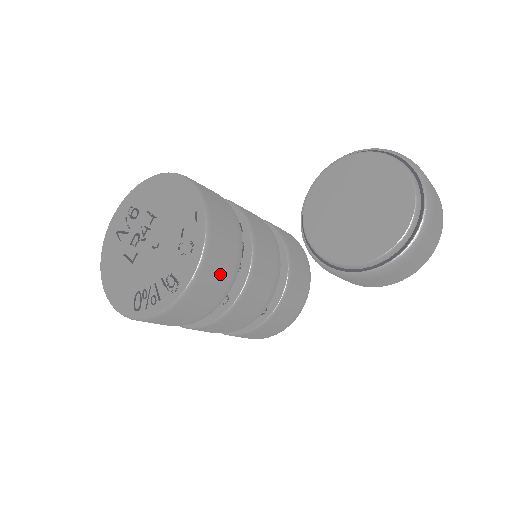
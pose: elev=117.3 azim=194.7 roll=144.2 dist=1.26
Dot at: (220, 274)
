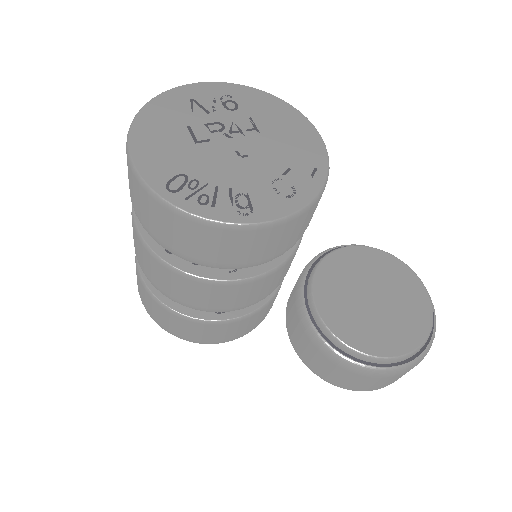
Dot at: (280, 243)
